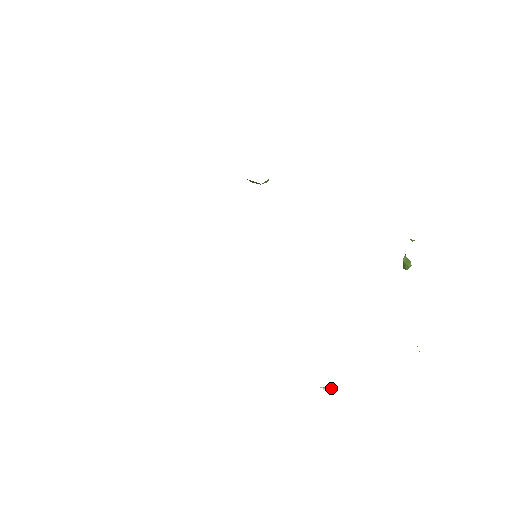
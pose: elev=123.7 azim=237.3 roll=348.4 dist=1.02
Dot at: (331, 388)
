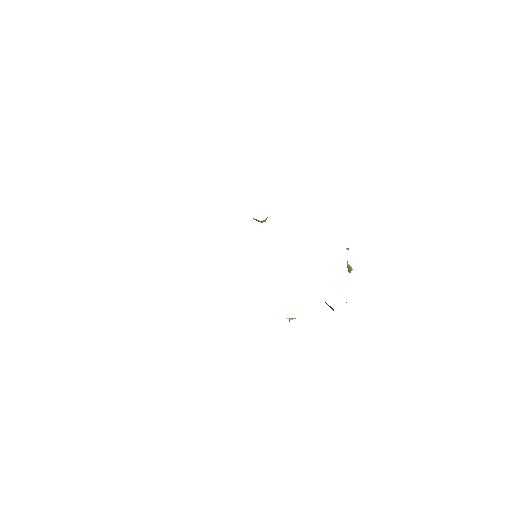
Dot at: (294, 318)
